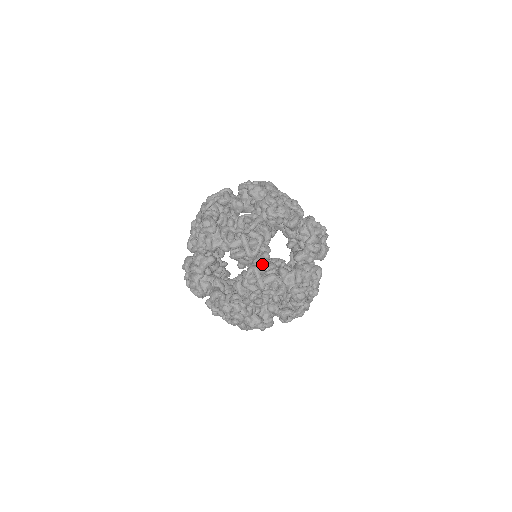
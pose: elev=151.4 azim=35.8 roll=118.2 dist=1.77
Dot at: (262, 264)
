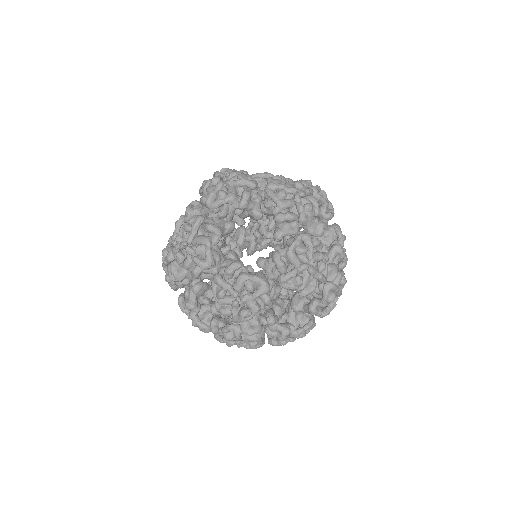
Dot at: (327, 275)
